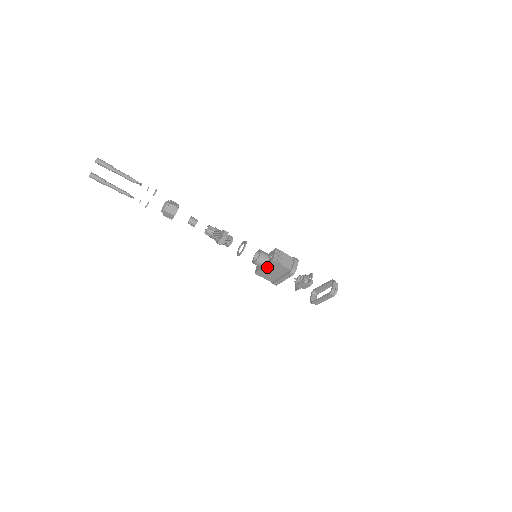
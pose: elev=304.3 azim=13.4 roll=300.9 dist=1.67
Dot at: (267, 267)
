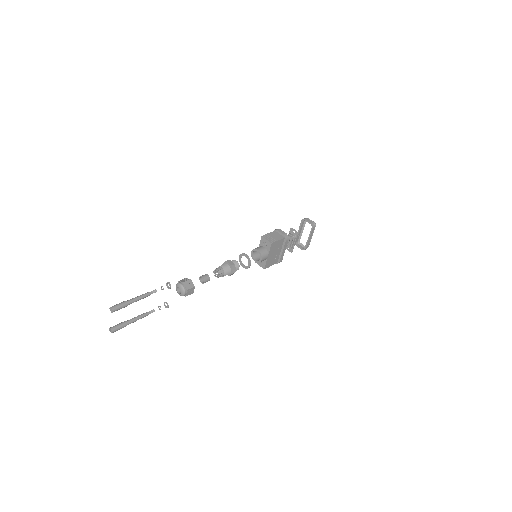
Dot at: (270, 254)
